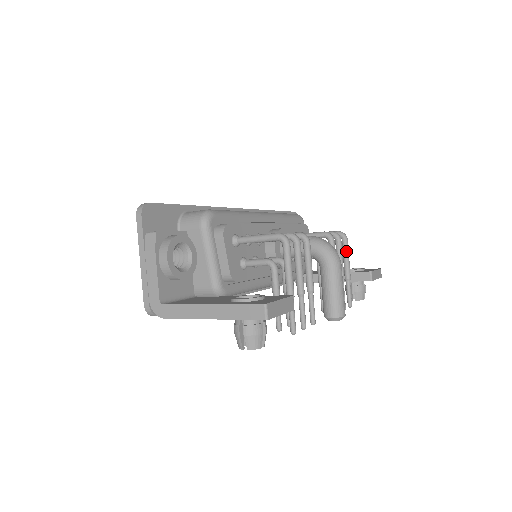
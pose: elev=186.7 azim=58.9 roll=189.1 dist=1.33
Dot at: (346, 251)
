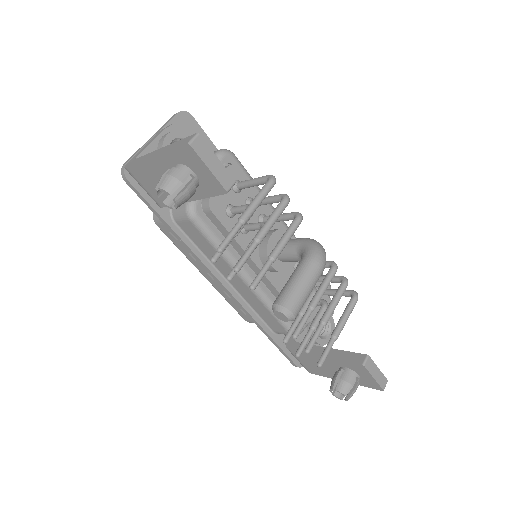
Dot at: (349, 308)
